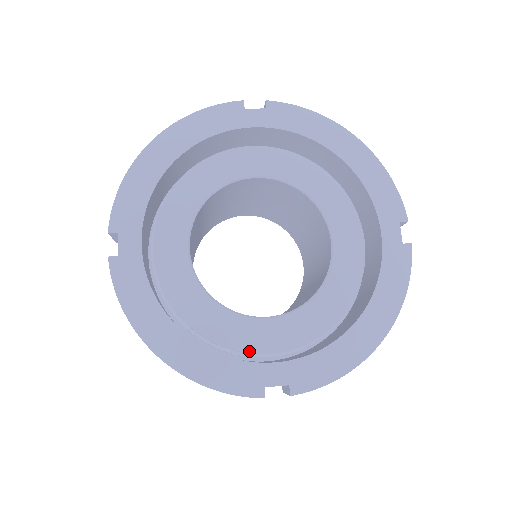
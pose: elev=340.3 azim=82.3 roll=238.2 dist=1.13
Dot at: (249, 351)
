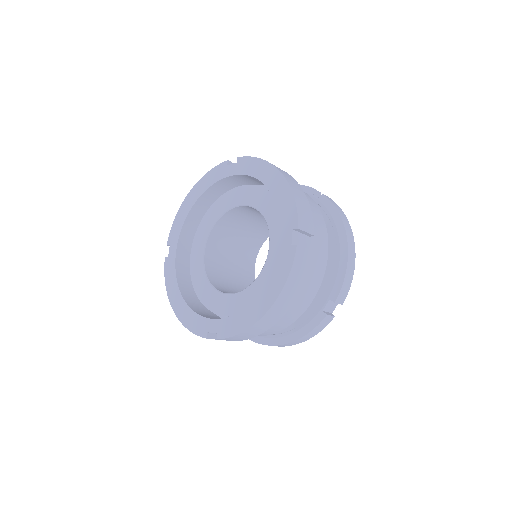
Dot at: (218, 313)
